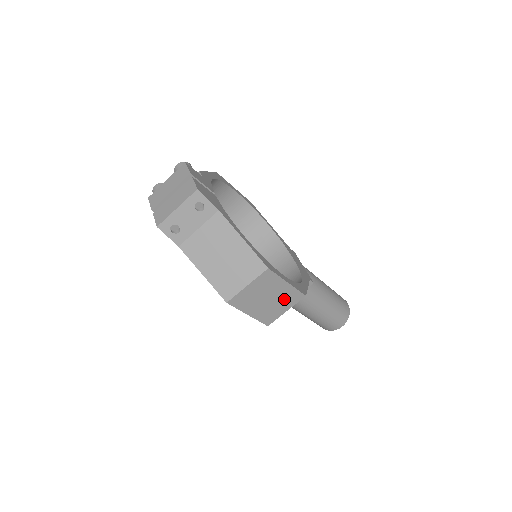
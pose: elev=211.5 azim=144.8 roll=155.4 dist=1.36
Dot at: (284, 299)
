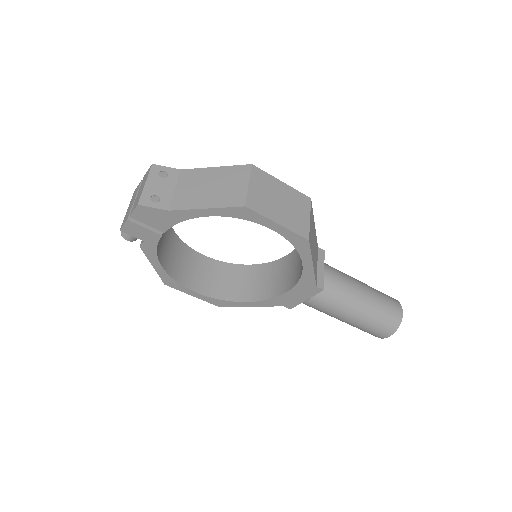
Dot at: (295, 203)
